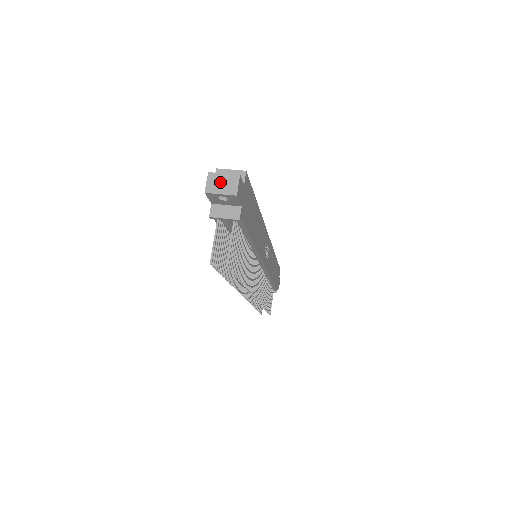
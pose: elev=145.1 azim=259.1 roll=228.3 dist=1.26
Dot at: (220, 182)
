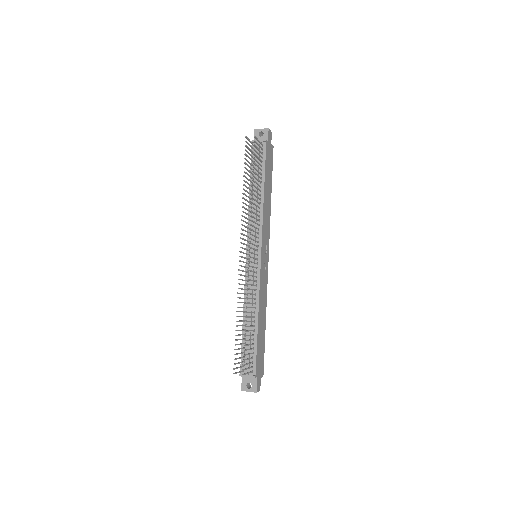
Dot at: occluded
